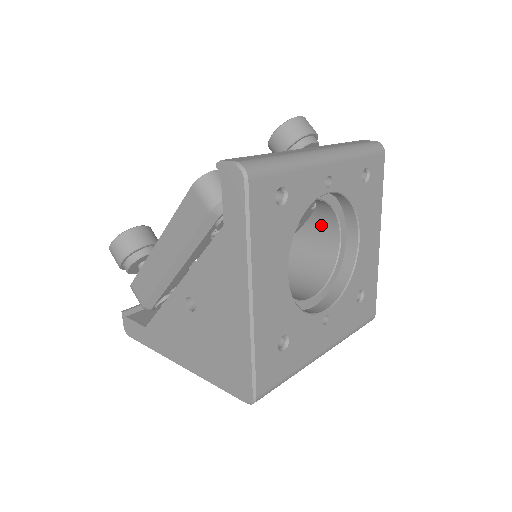
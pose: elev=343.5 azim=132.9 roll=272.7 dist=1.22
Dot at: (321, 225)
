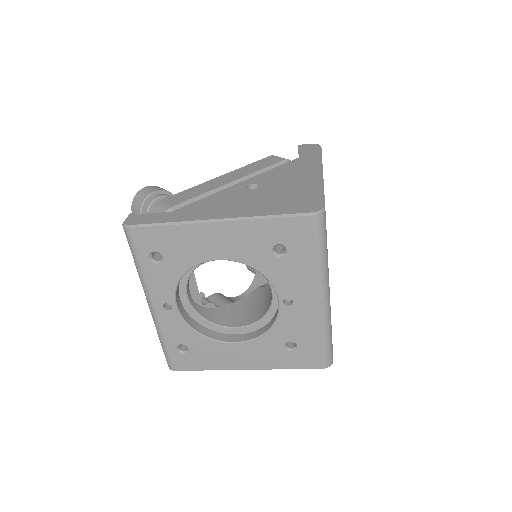
Dot at: occluded
